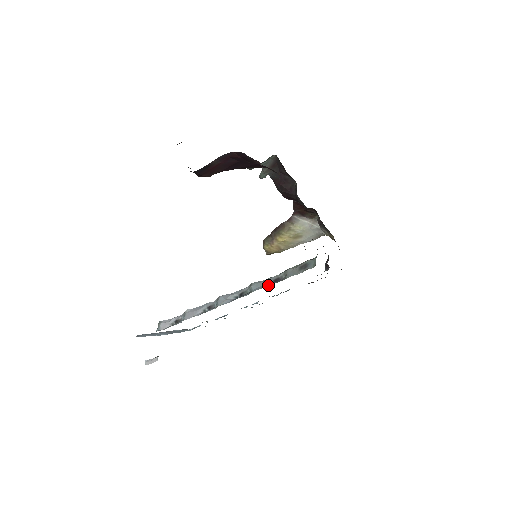
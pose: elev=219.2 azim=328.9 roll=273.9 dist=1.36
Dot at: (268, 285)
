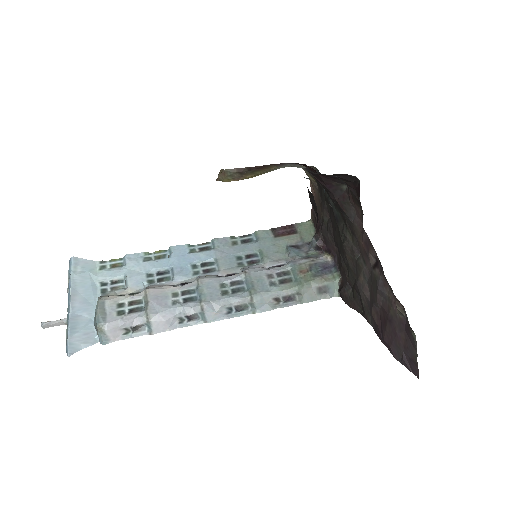
Dot at: (275, 302)
